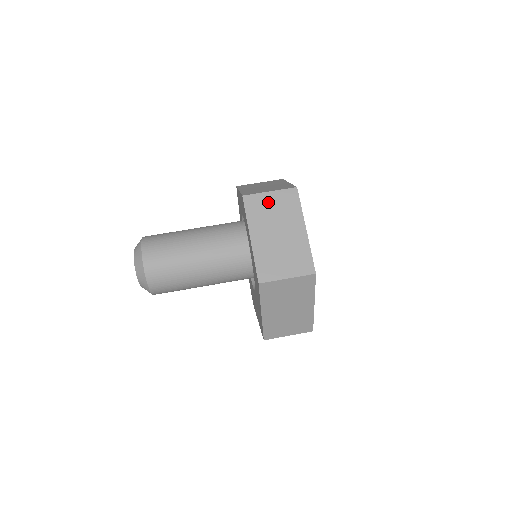
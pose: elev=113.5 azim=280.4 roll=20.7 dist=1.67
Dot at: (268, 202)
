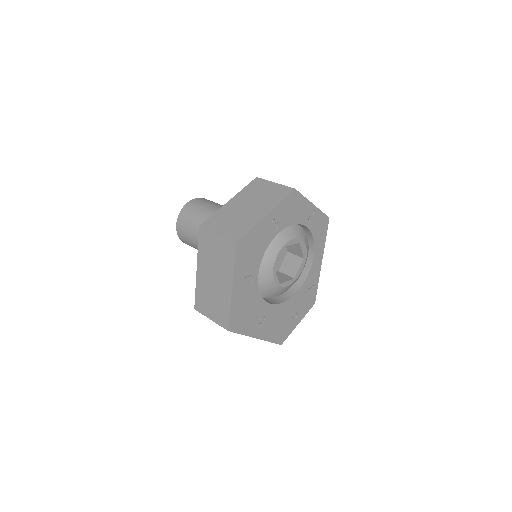
Dot at: (266, 187)
